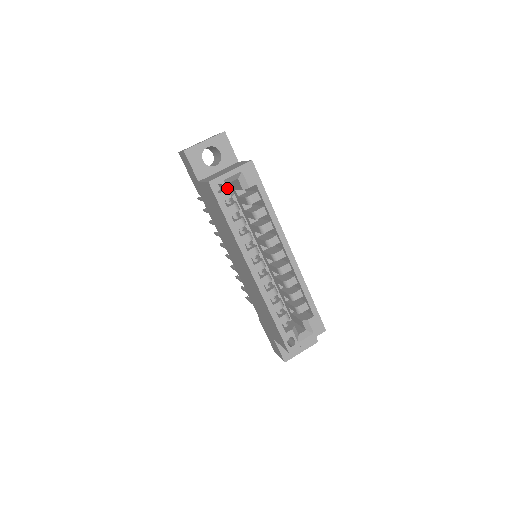
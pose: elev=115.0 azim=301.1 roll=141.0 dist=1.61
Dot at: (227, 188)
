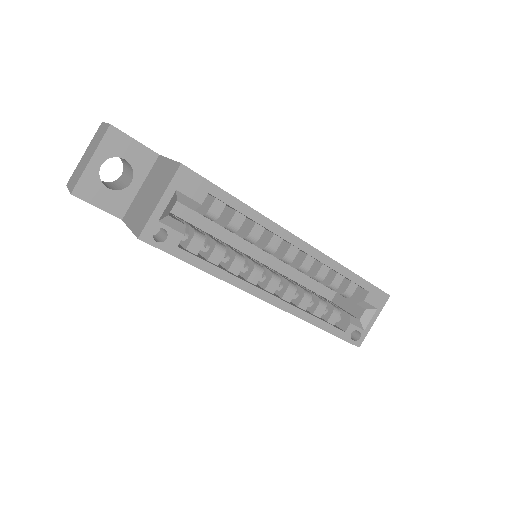
Dot at: (170, 227)
